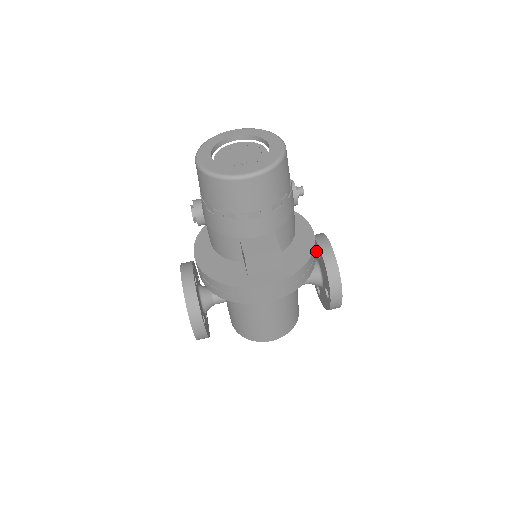
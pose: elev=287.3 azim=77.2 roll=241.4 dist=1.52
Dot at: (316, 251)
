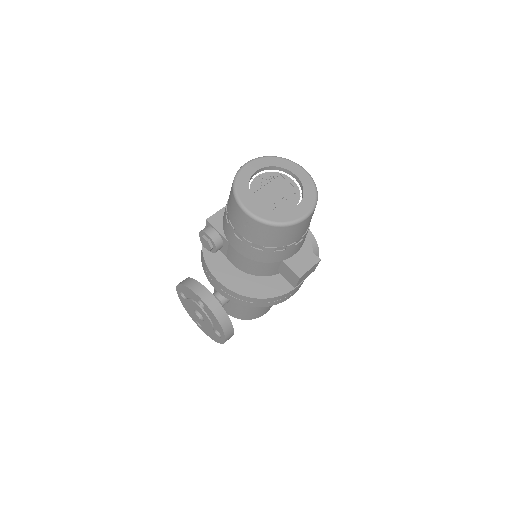
Dot at: occluded
